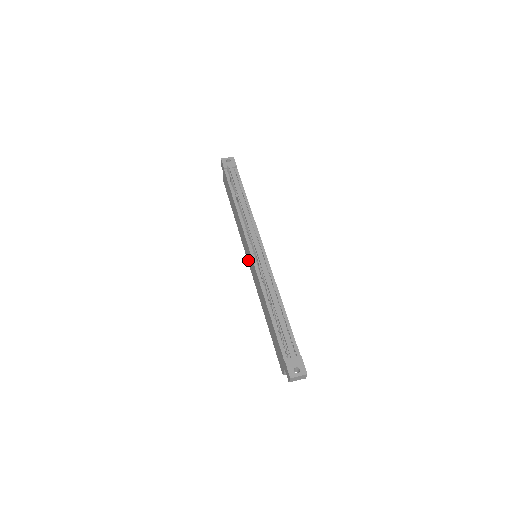
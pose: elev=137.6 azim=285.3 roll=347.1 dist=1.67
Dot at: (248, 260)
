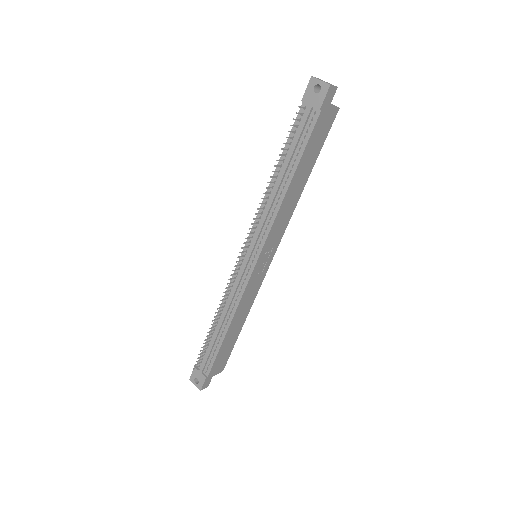
Dot at: occluded
